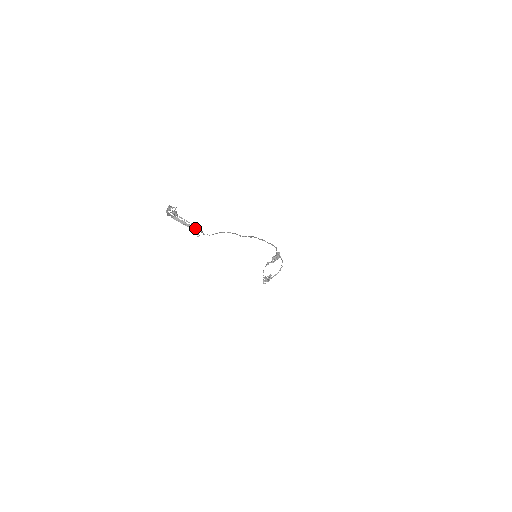
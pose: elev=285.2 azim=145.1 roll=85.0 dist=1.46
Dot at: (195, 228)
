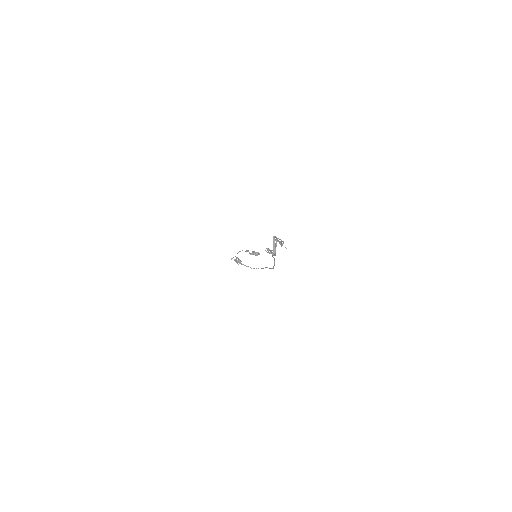
Dot at: (274, 253)
